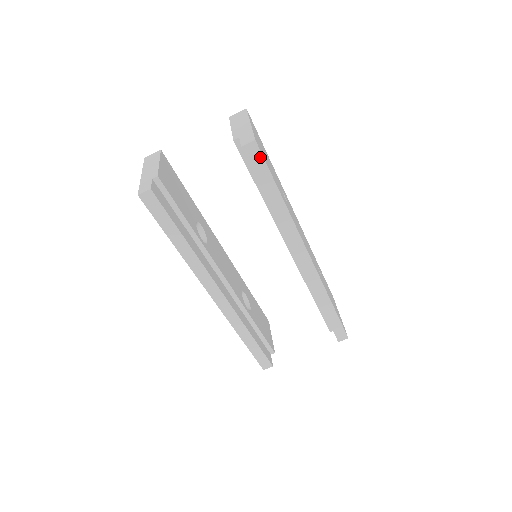
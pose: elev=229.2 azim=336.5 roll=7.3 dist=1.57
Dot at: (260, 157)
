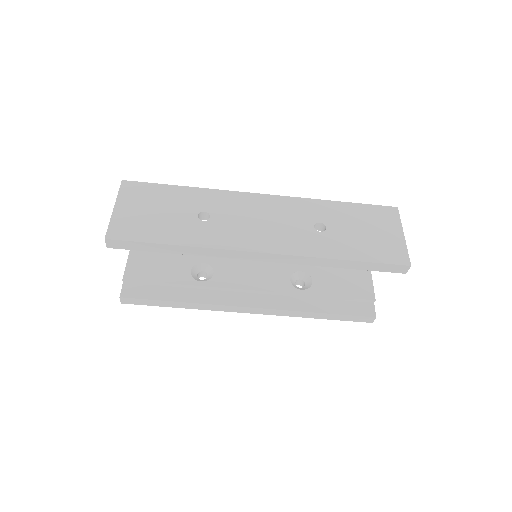
Dot at: (123, 242)
